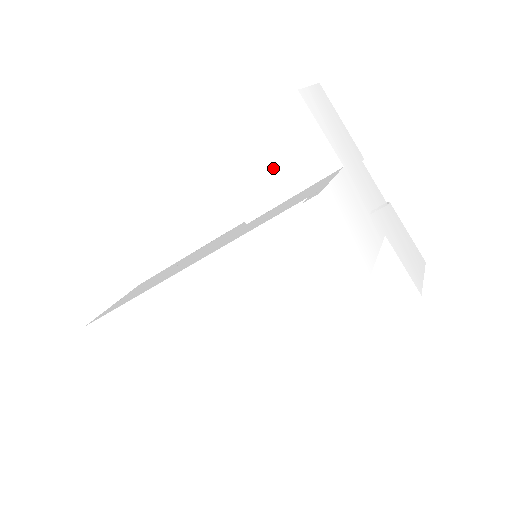
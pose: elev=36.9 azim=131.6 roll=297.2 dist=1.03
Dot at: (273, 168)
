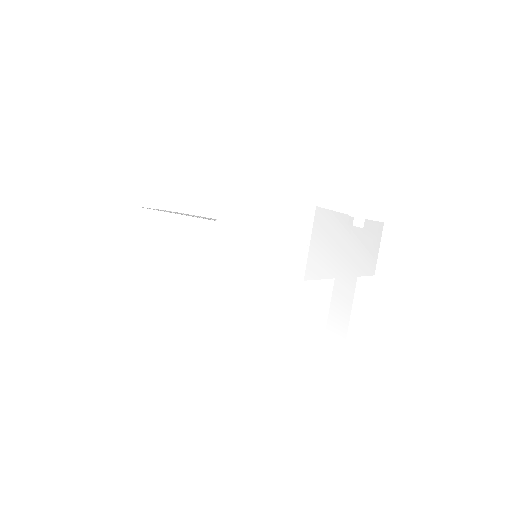
Dot at: occluded
